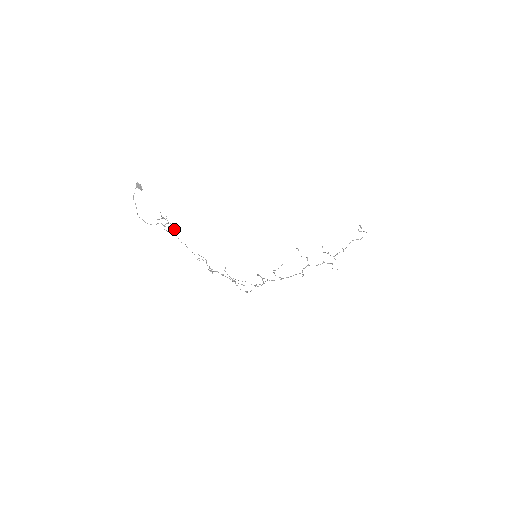
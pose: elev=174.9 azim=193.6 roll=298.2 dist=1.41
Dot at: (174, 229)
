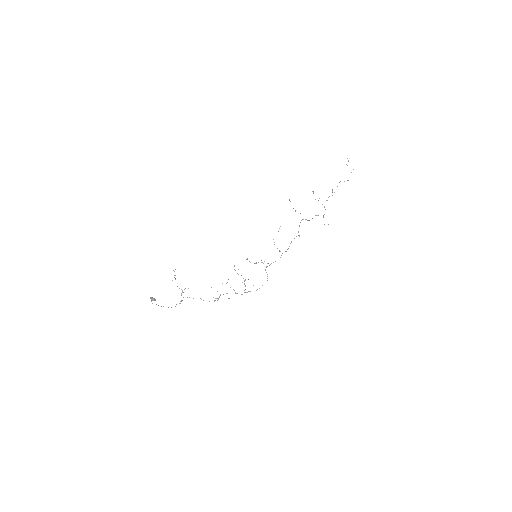
Dot at: occluded
